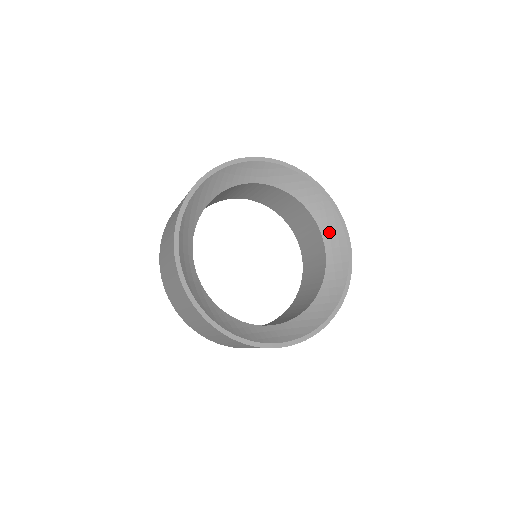
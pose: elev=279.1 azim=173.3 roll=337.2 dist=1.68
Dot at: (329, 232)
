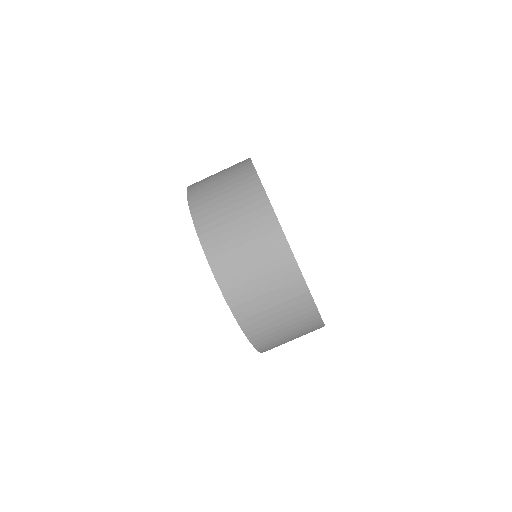
Dot at: occluded
